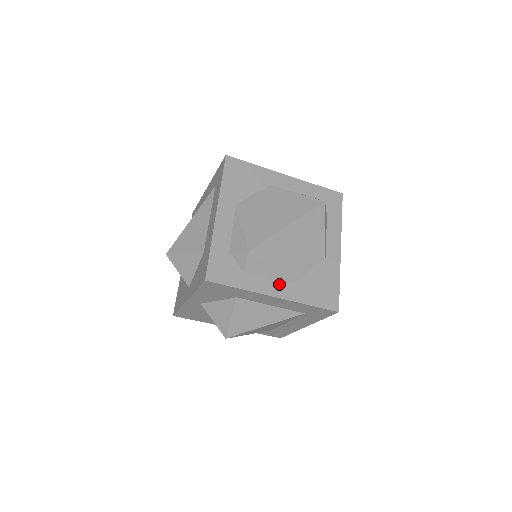
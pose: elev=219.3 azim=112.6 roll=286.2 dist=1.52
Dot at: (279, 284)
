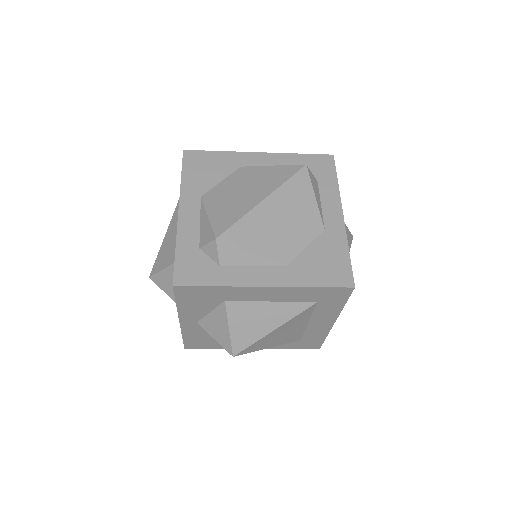
Dot at: (268, 271)
